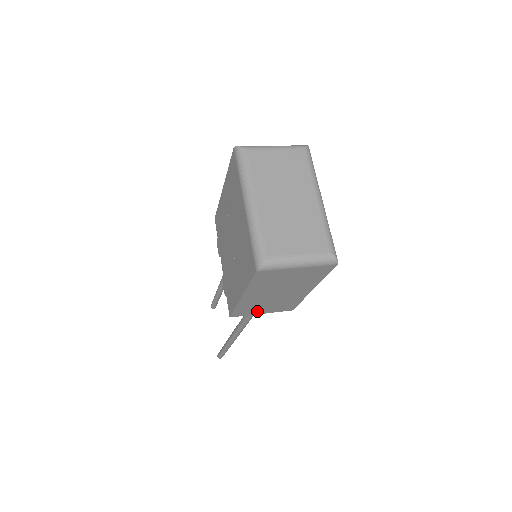
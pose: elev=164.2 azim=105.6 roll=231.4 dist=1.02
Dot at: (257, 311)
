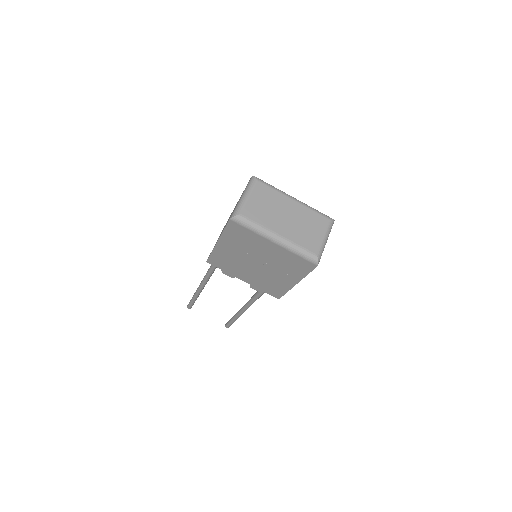
Dot at: occluded
